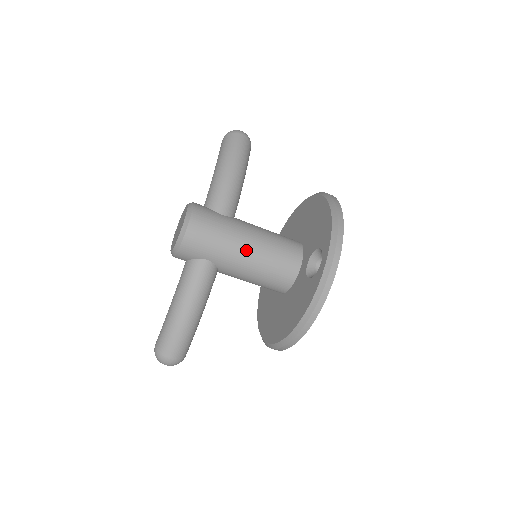
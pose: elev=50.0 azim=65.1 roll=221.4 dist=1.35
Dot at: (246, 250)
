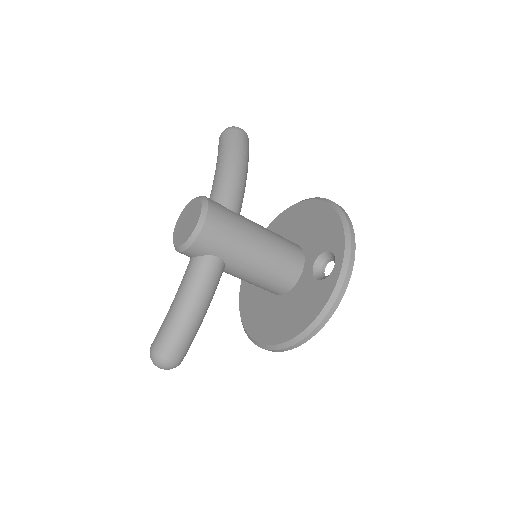
Dot at: (257, 249)
